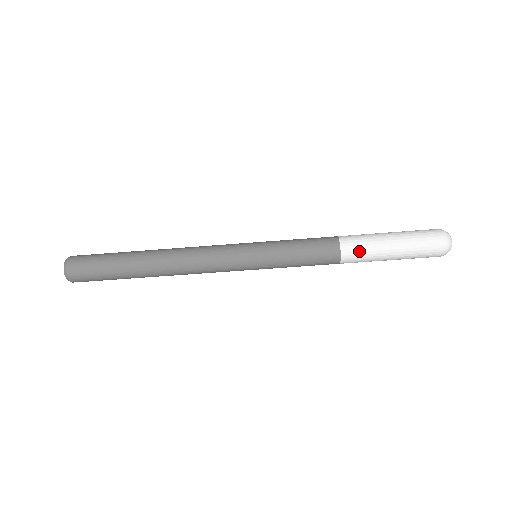
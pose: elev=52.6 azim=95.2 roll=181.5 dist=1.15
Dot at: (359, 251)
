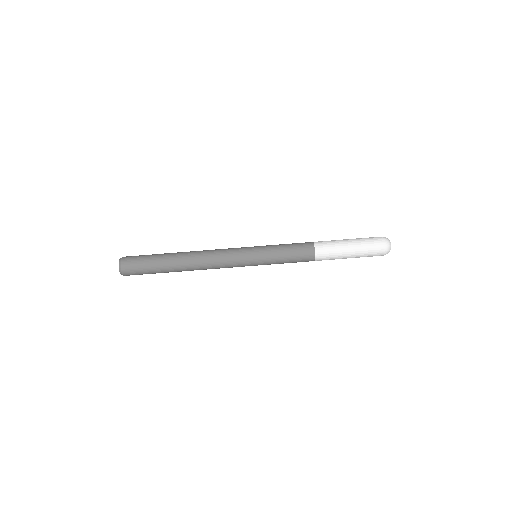
Dot at: (327, 249)
